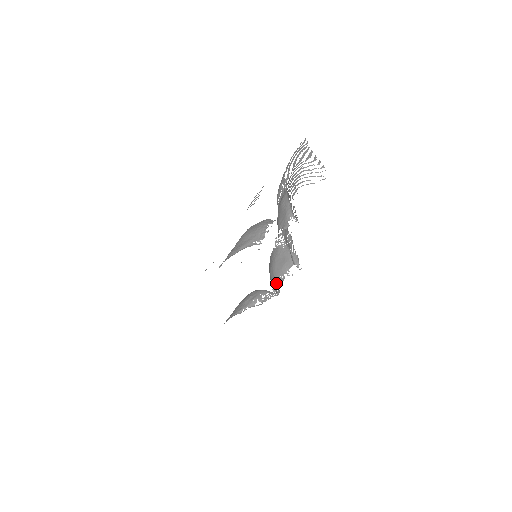
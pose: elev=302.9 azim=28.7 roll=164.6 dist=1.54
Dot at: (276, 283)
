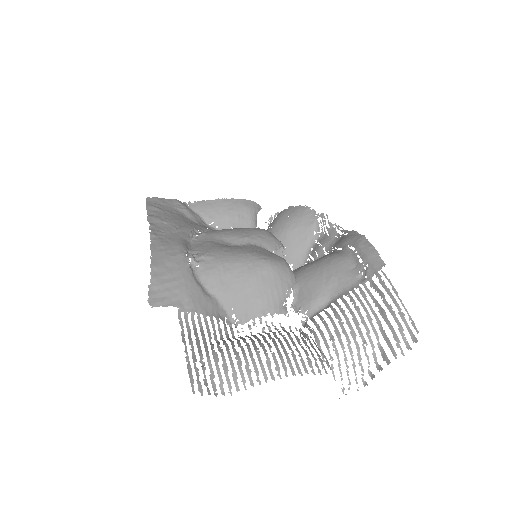
Dot at: occluded
